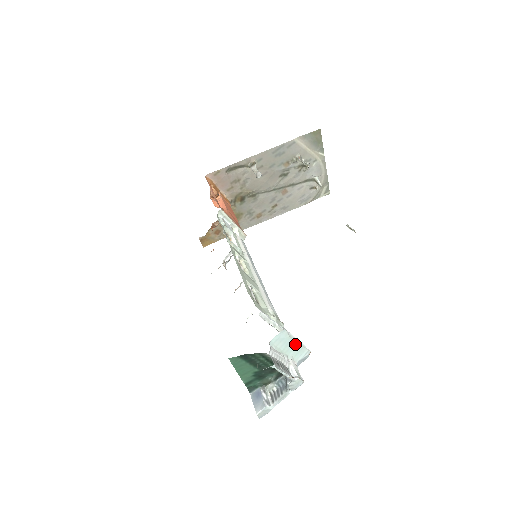
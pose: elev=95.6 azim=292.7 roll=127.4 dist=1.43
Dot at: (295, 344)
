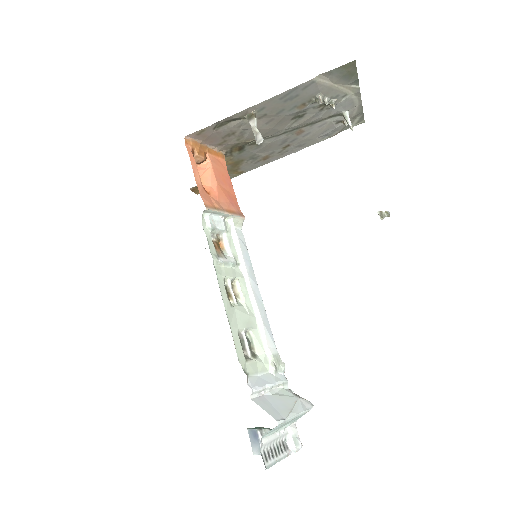
Dot at: (293, 419)
